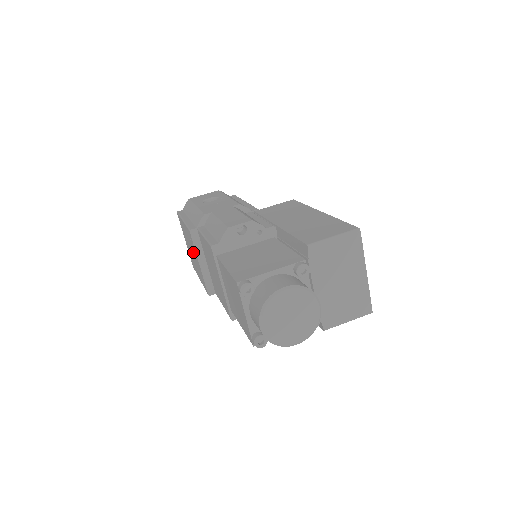
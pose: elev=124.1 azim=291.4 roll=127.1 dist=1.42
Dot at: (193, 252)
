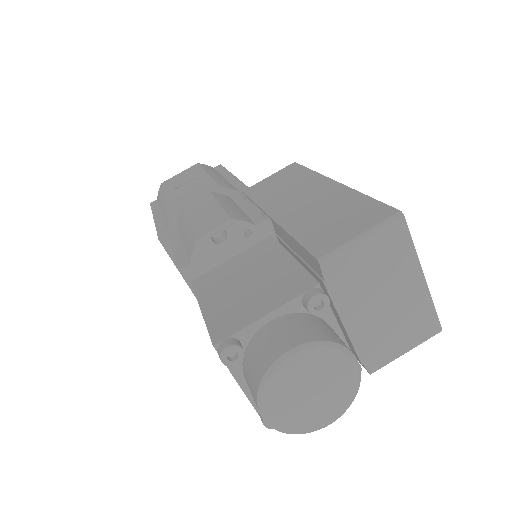
Dot at: occluded
